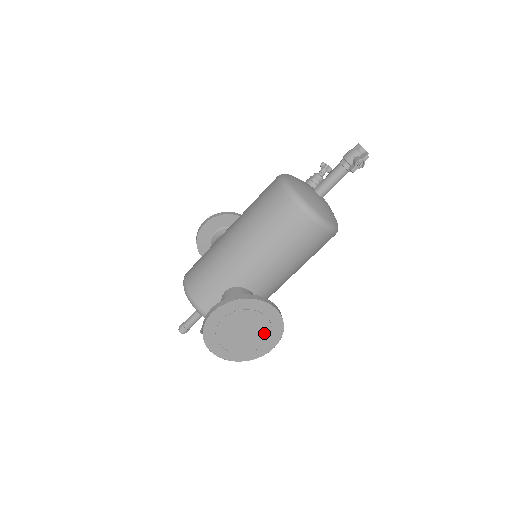
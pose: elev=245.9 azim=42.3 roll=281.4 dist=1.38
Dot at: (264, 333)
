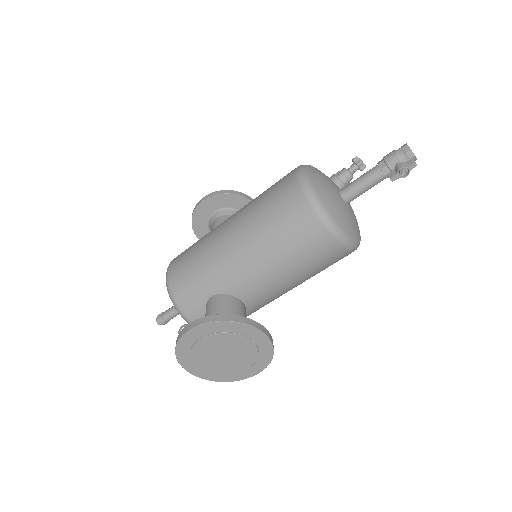
Dot at: (249, 358)
